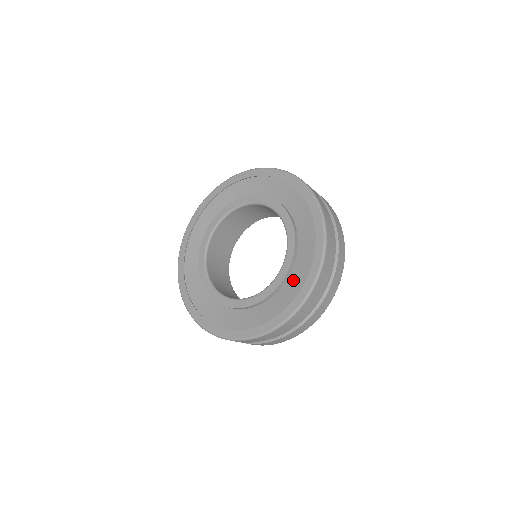
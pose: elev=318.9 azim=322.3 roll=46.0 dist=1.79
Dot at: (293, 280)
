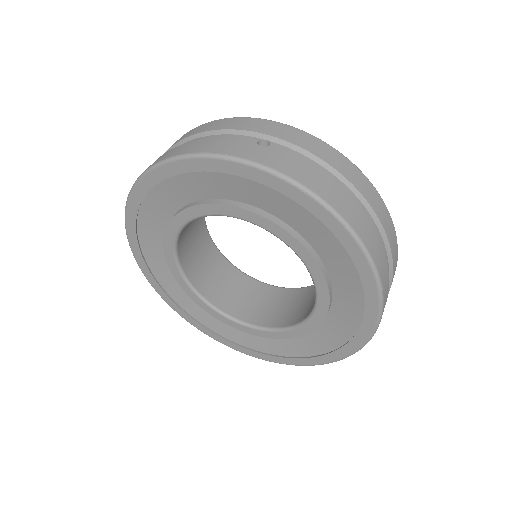
Dot at: (343, 302)
